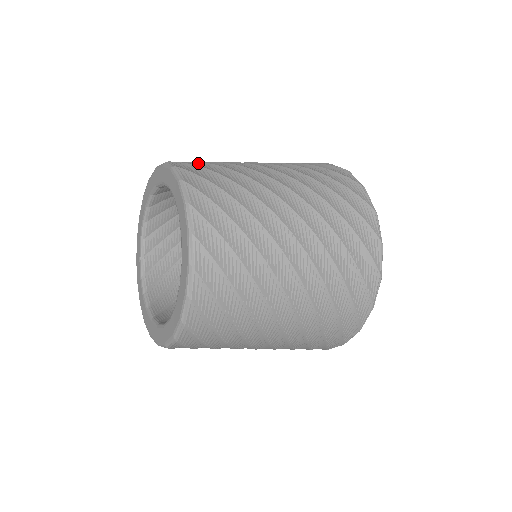
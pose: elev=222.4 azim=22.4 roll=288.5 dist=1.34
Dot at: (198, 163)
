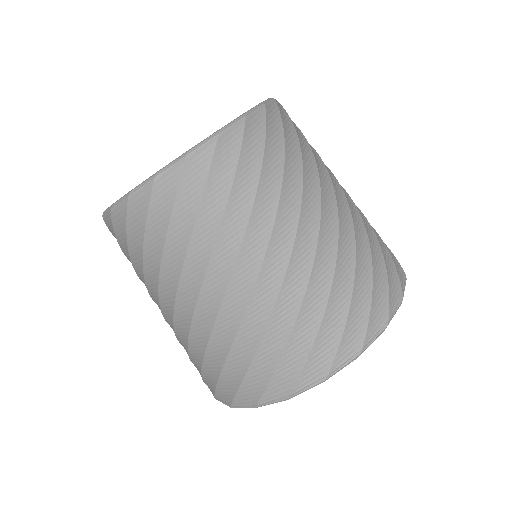
Dot at: occluded
